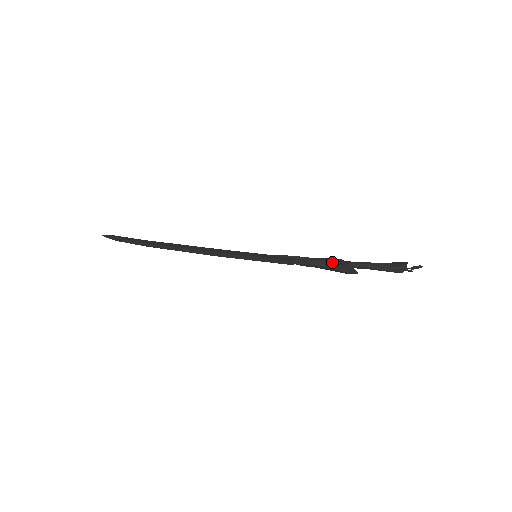
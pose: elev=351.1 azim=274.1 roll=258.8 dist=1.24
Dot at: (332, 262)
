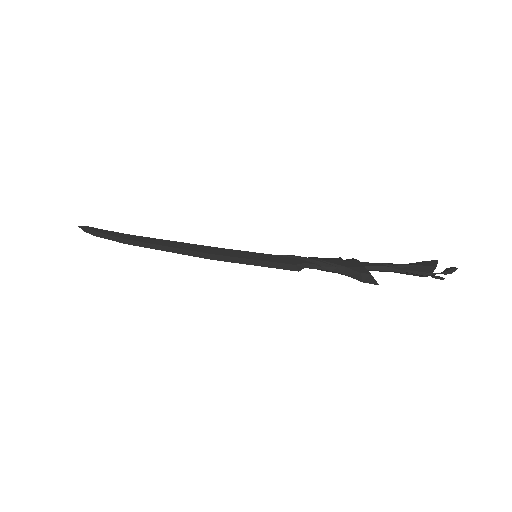
Dot at: (347, 267)
